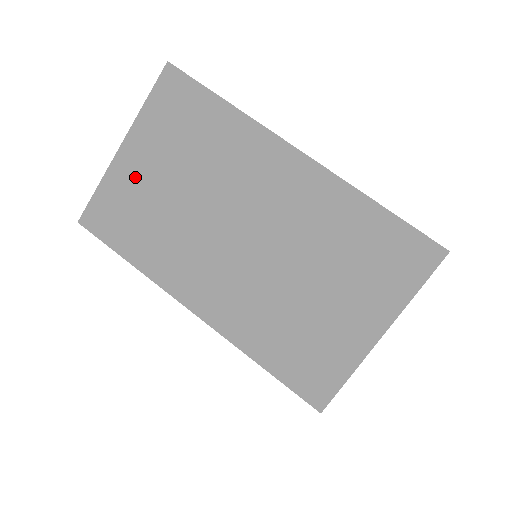
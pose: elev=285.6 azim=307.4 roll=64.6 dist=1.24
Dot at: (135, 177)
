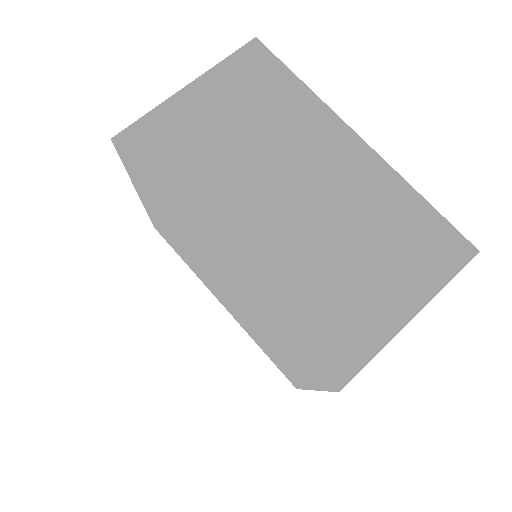
Dot at: (193, 115)
